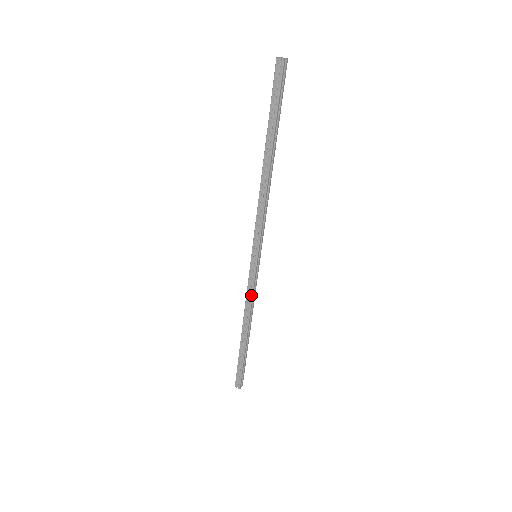
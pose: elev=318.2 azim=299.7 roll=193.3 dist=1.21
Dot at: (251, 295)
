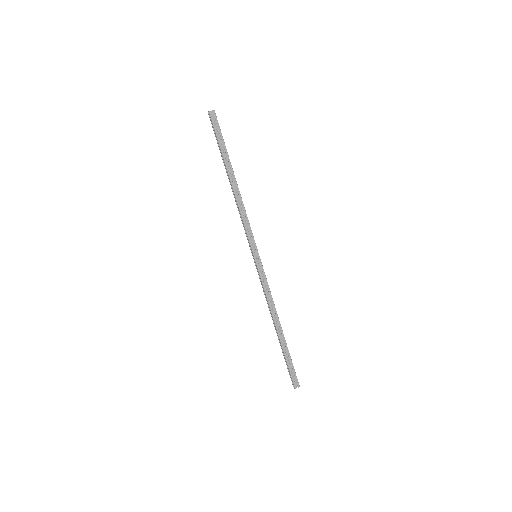
Dot at: (269, 289)
